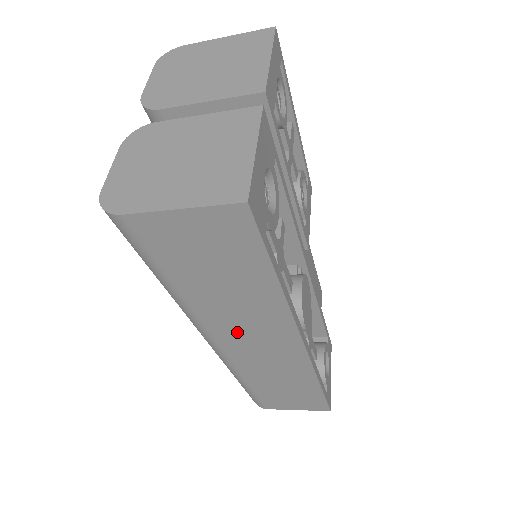
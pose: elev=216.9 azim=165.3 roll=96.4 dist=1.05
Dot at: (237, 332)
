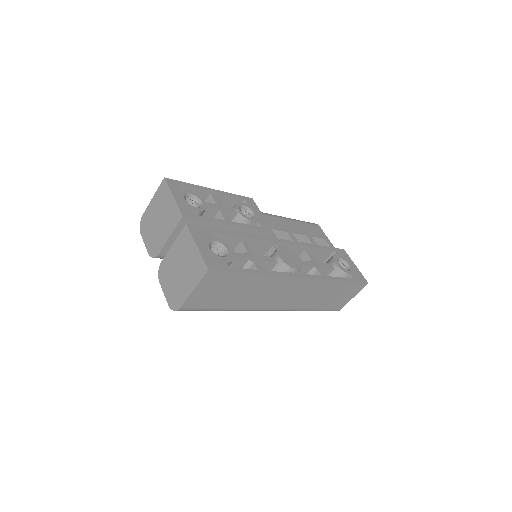
Dot at: (271, 299)
